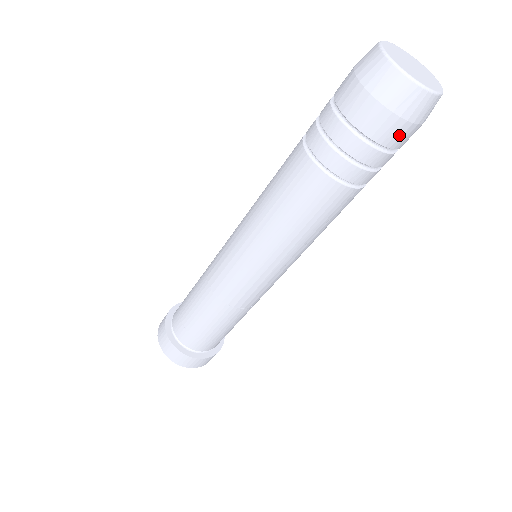
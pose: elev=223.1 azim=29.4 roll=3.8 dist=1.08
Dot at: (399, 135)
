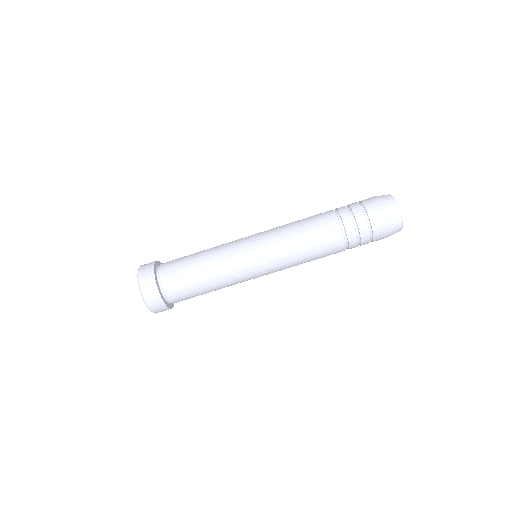
Dot at: (380, 226)
